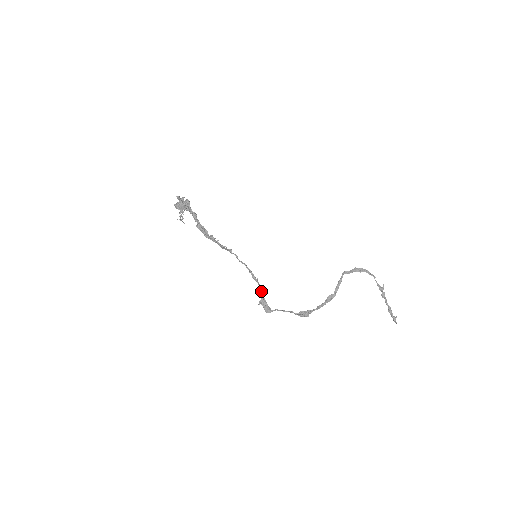
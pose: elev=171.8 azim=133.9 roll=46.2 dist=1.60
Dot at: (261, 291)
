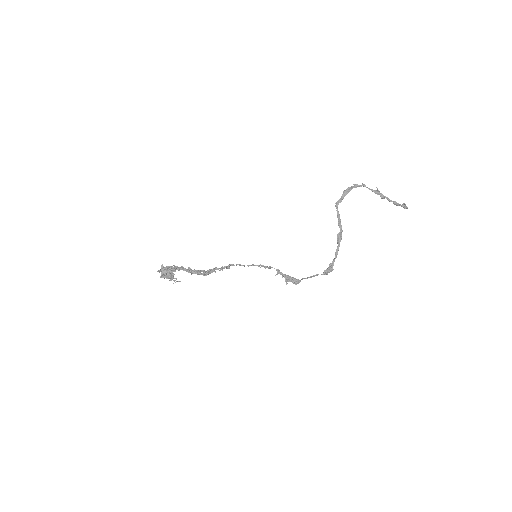
Dot at: (280, 272)
